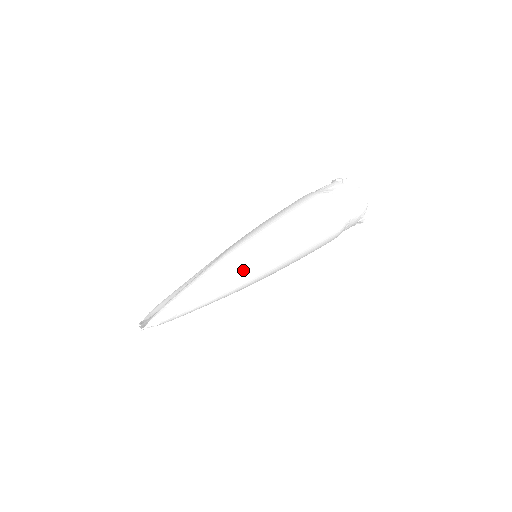
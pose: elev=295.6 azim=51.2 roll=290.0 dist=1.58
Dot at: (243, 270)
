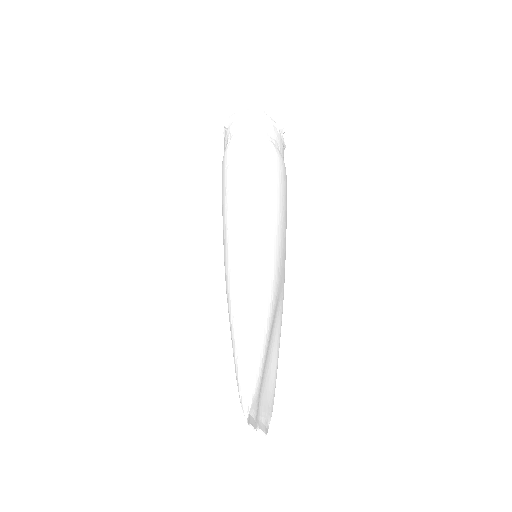
Dot at: (250, 268)
